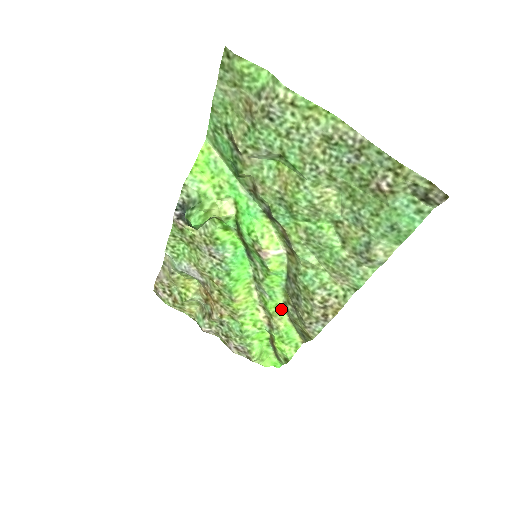
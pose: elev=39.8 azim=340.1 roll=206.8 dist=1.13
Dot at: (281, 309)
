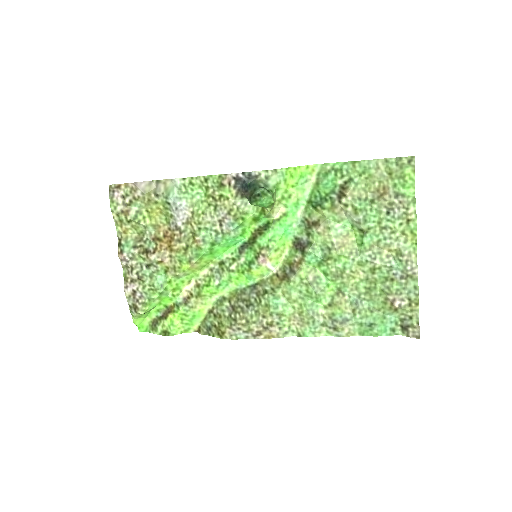
Dot at: (213, 298)
